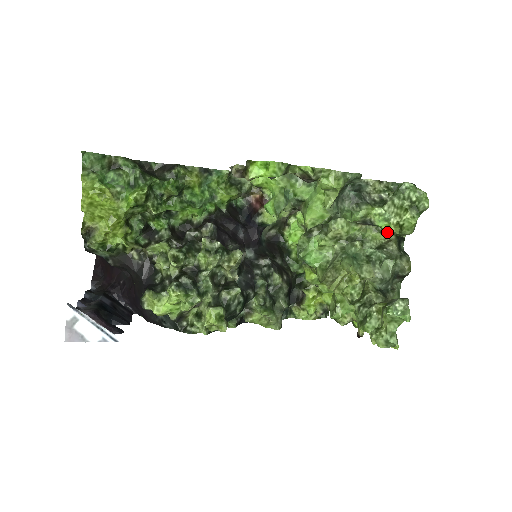
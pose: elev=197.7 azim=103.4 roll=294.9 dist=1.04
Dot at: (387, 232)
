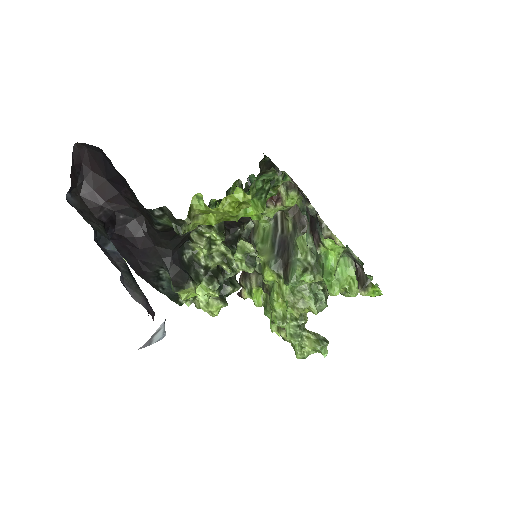
Dot at: occluded
